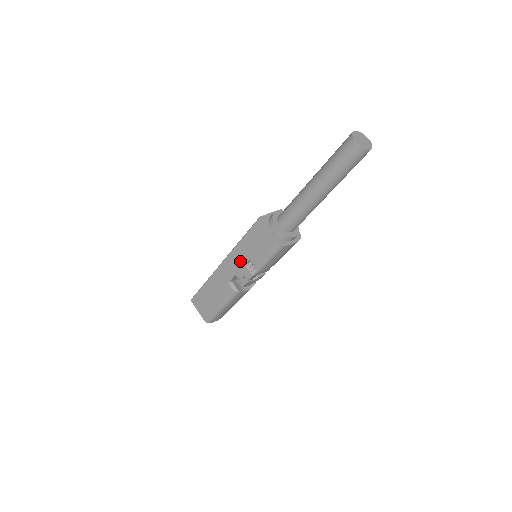
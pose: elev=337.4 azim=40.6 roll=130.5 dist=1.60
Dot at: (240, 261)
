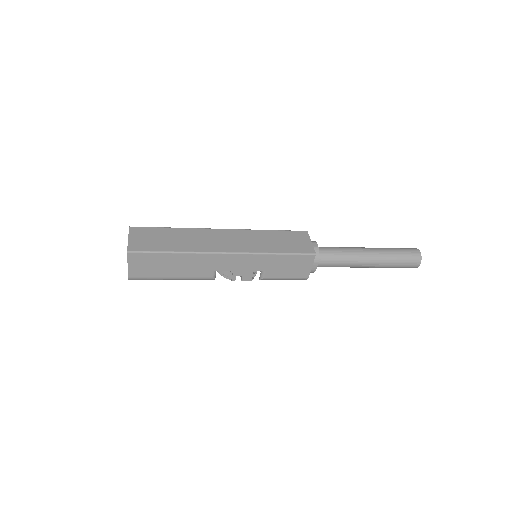
Dot at: (254, 266)
